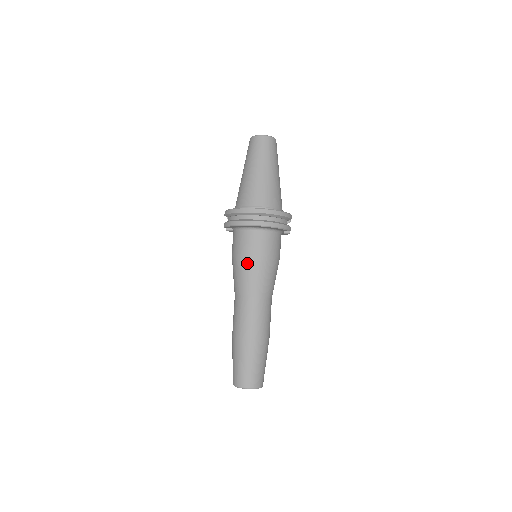
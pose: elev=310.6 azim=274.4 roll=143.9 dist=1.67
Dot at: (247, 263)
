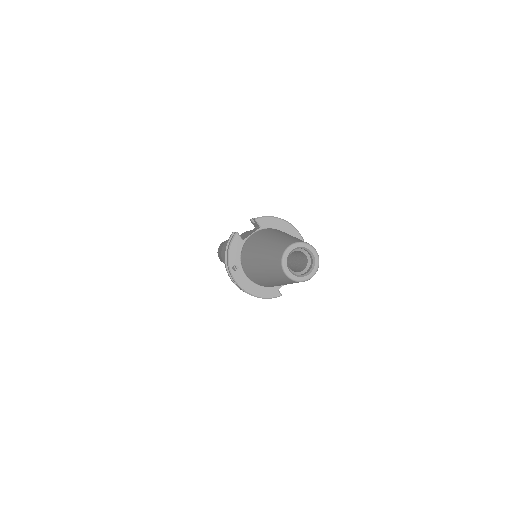
Dot at: occluded
